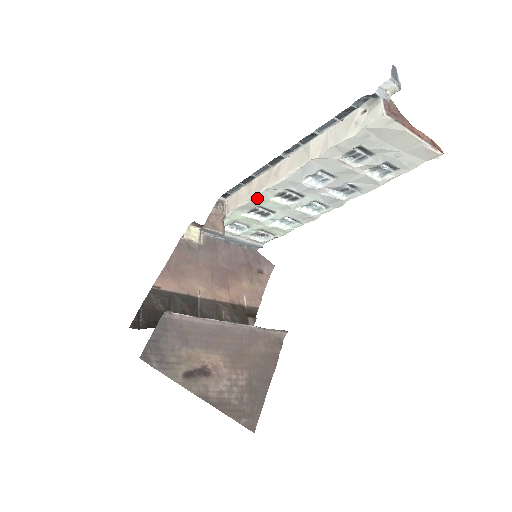
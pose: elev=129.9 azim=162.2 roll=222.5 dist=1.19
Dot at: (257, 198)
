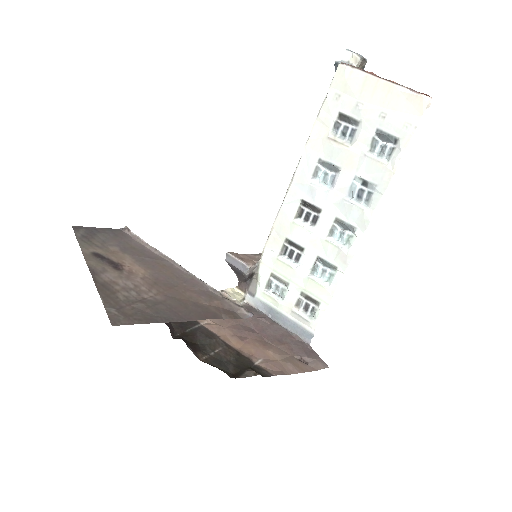
Dot at: (279, 221)
